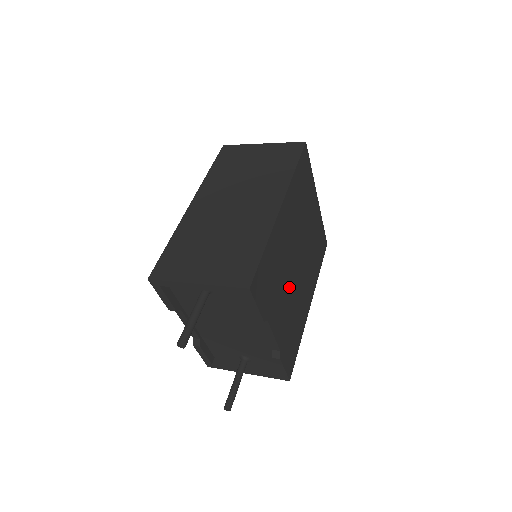
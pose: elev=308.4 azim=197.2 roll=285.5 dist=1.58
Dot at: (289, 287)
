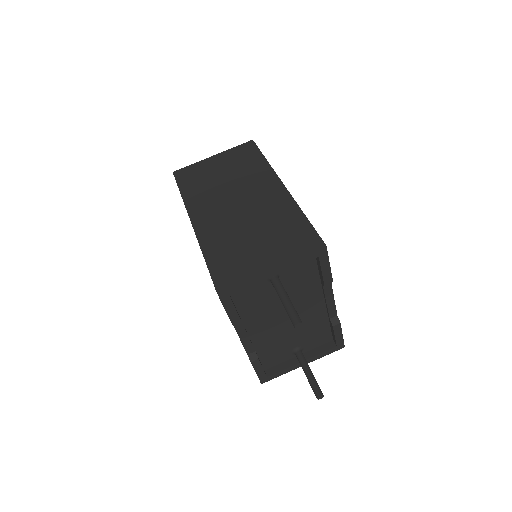
Dot at: occluded
